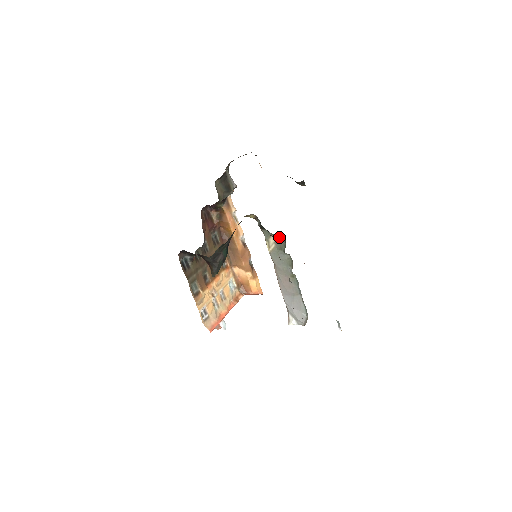
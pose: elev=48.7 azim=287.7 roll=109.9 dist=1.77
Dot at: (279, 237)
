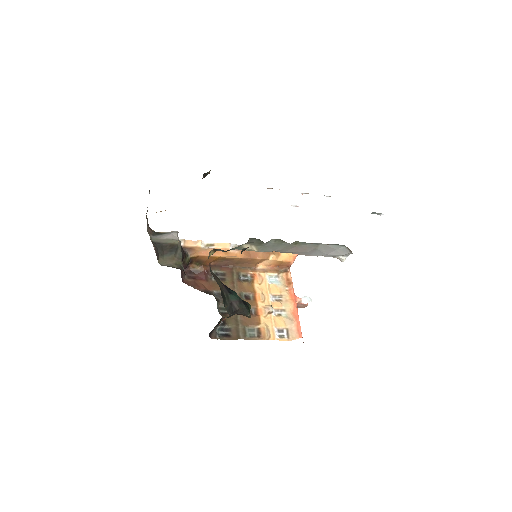
Dot at: (246, 248)
